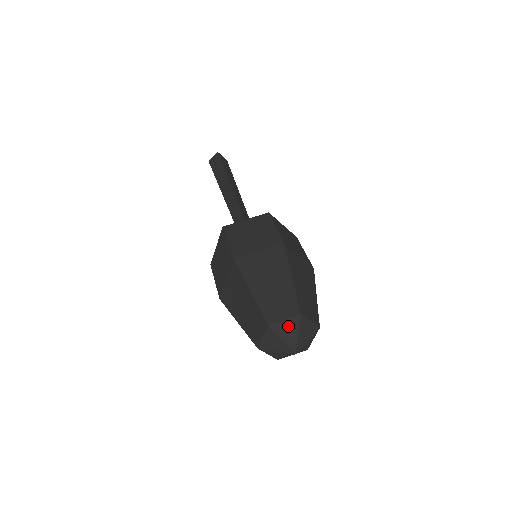
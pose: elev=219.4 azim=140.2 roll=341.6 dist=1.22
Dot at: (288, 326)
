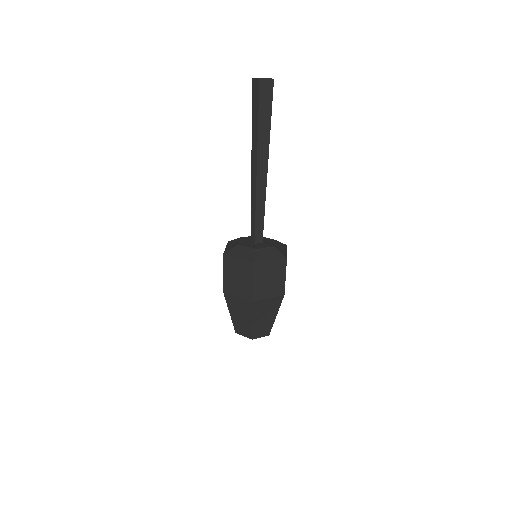
Dot at: occluded
